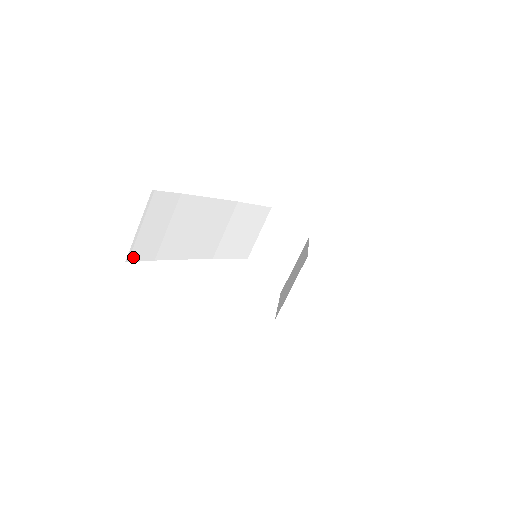
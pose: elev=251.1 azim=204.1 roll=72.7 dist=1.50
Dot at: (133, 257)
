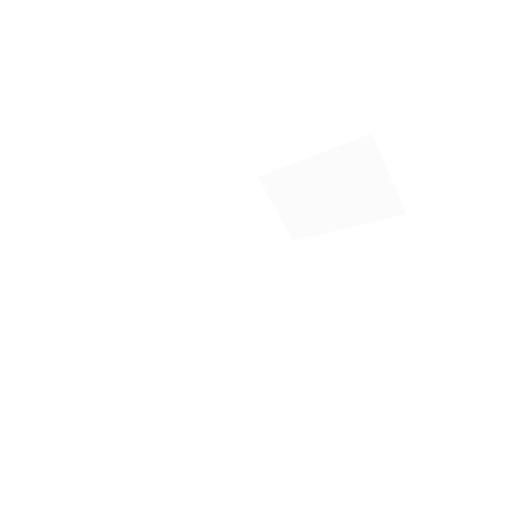
Dot at: (146, 367)
